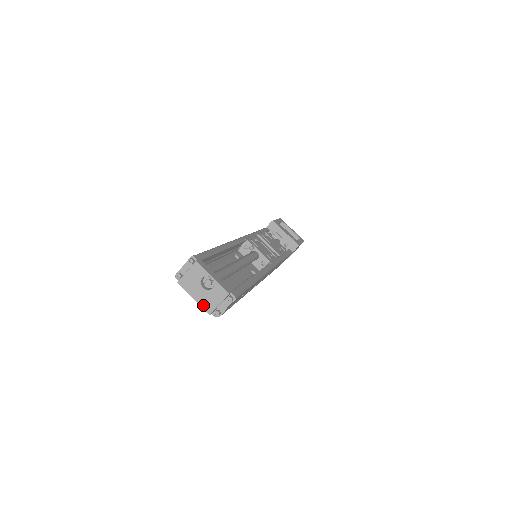
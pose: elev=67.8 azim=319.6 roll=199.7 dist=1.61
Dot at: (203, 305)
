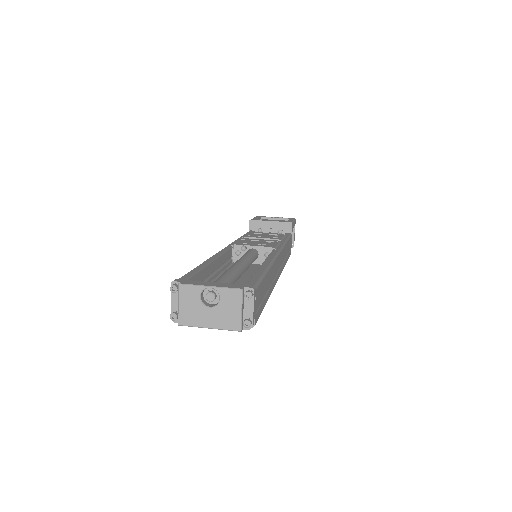
Dot at: (225, 326)
